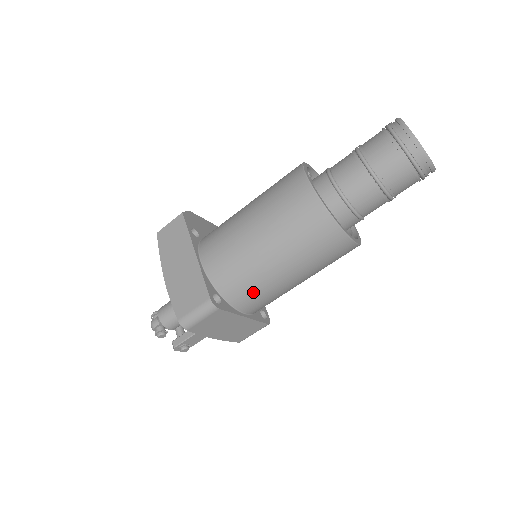
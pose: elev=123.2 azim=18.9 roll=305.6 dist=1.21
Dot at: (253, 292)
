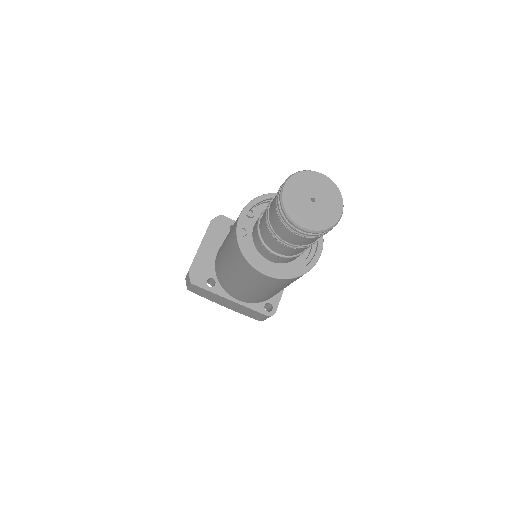
Dot at: occluded
